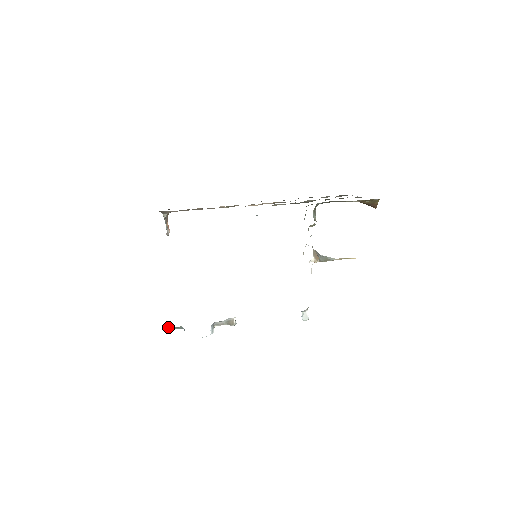
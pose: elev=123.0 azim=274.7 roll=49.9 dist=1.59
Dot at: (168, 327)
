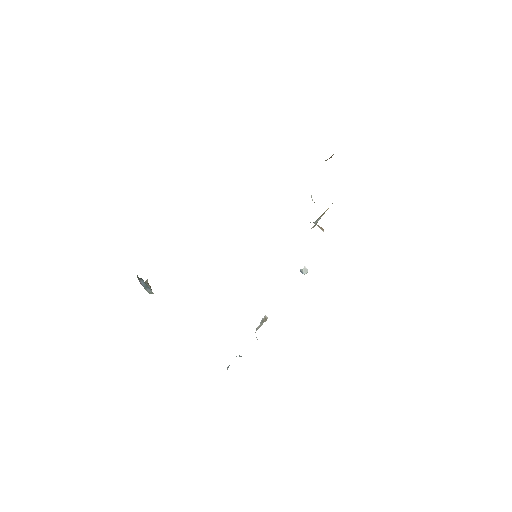
Dot at: occluded
